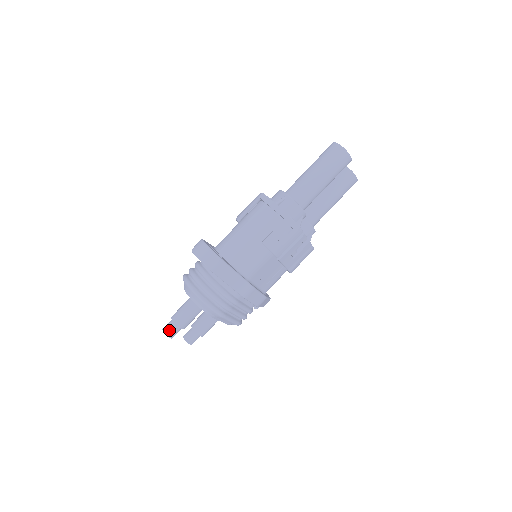
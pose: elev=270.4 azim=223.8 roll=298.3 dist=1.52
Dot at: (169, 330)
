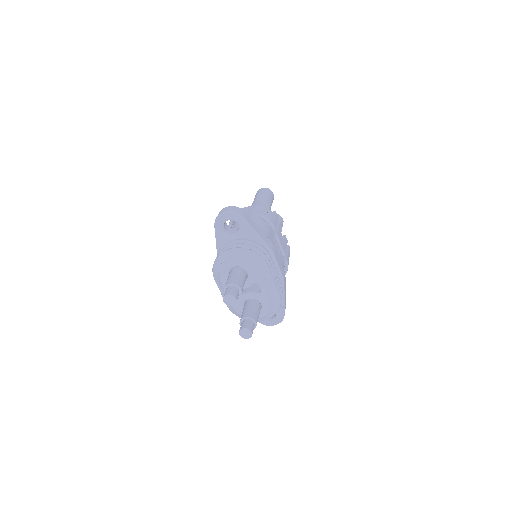
Dot at: (230, 291)
